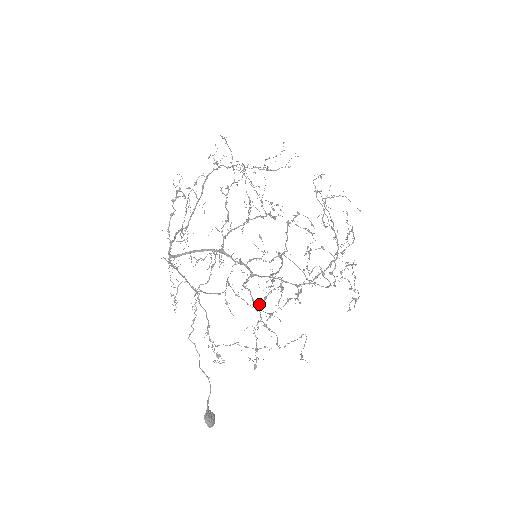
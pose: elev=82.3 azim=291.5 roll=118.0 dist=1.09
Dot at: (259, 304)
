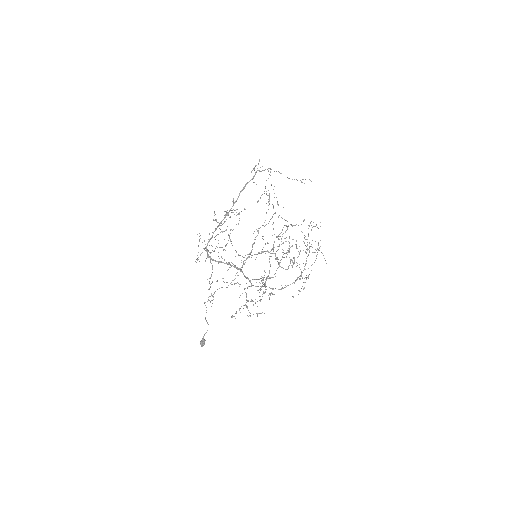
Dot at: occluded
